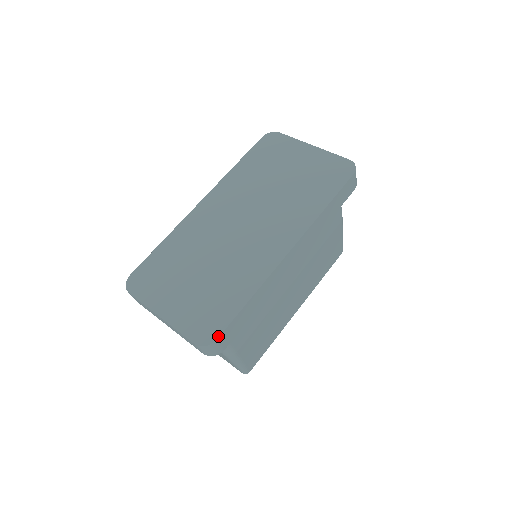
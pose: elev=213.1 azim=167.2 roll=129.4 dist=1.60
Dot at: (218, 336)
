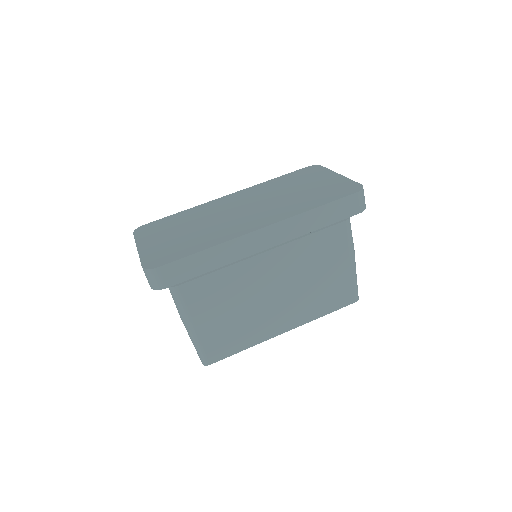
Dot at: (161, 265)
